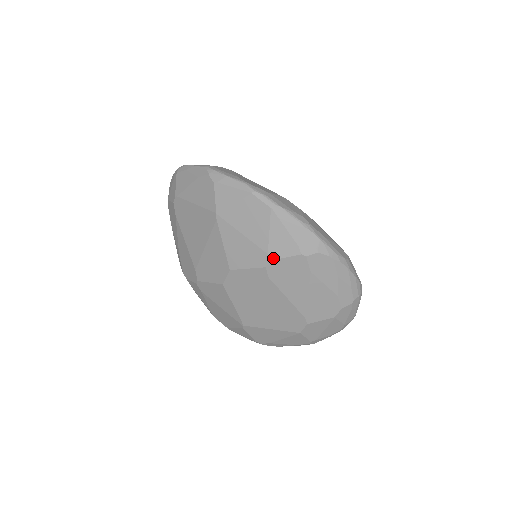
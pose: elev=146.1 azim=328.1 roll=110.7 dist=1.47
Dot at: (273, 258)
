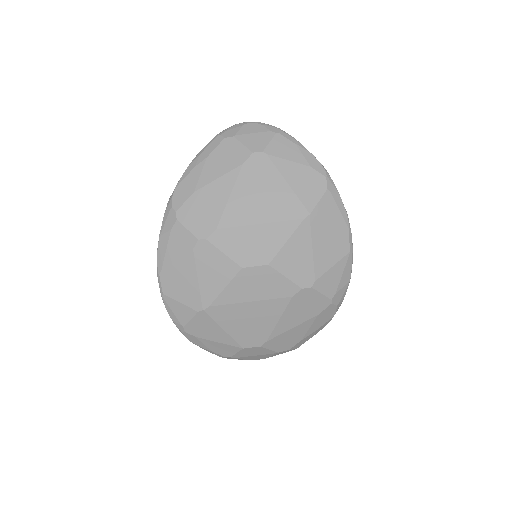
Dot at: (315, 287)
